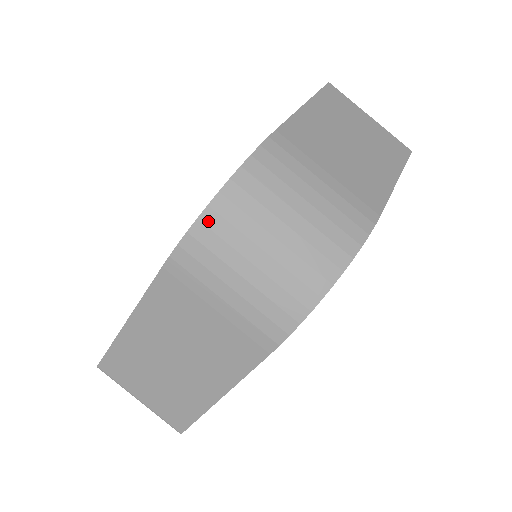
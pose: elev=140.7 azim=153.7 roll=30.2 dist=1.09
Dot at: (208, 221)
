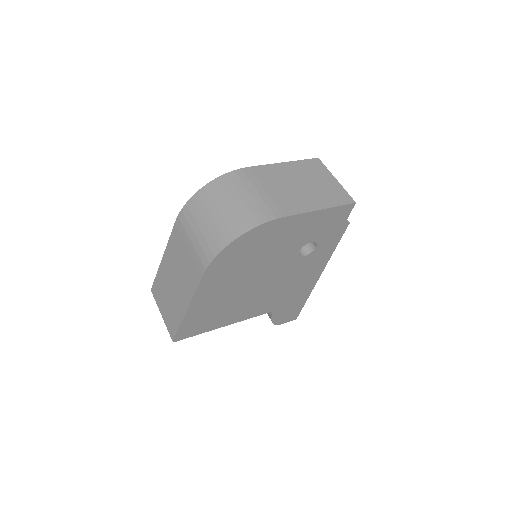
Dot at: (195, 199)
